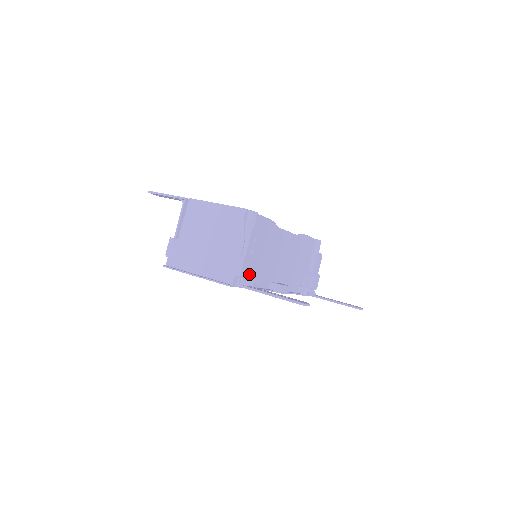
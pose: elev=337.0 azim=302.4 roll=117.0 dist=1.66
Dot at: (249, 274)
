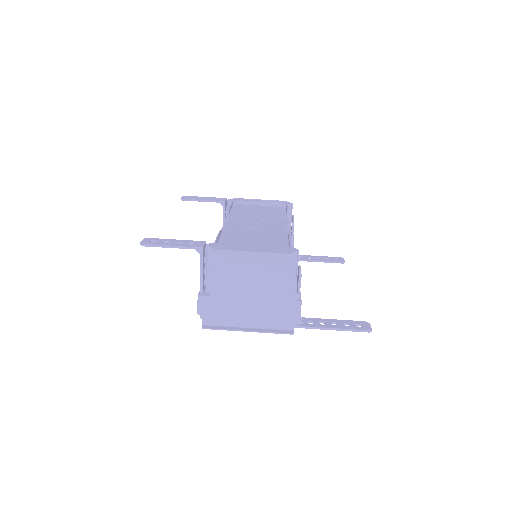
Dot at: occluded
